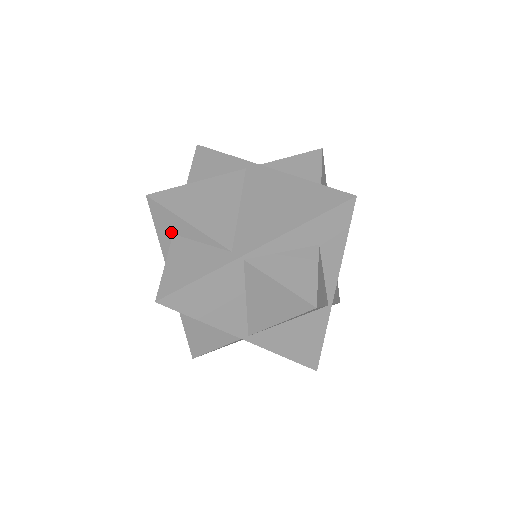
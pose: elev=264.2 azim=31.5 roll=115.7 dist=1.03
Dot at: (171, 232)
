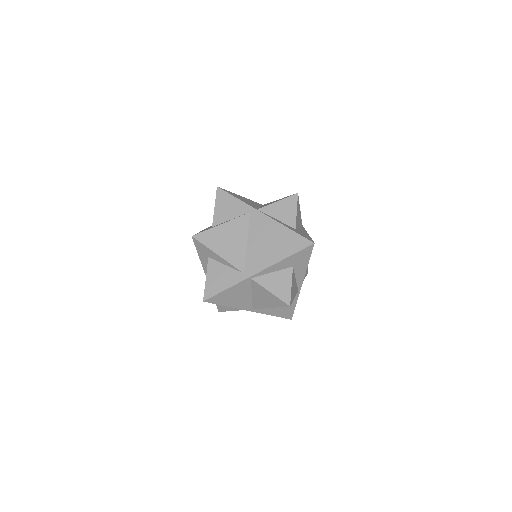
Dot at: (207, 256)
